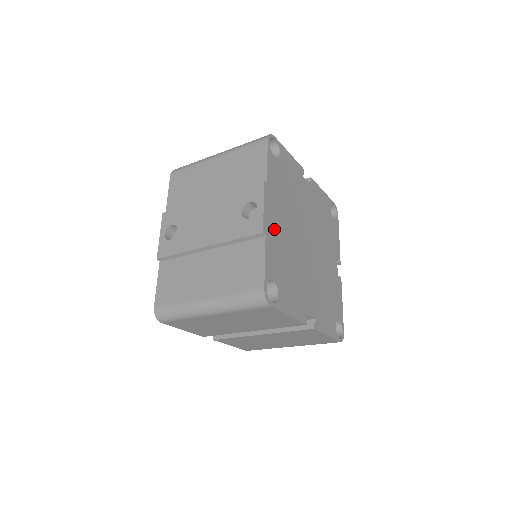
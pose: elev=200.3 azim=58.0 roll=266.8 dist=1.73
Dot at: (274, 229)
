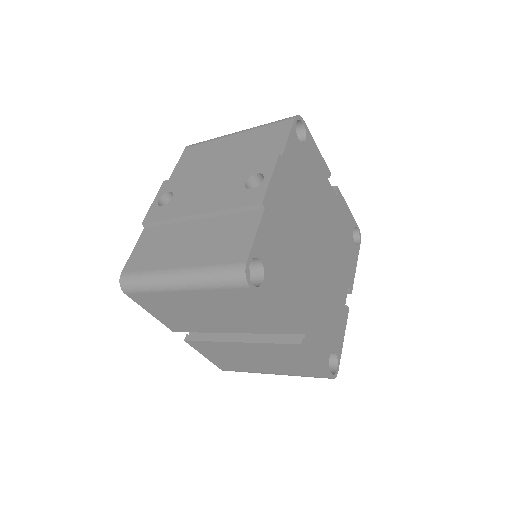
Dot at: (278, 208)
